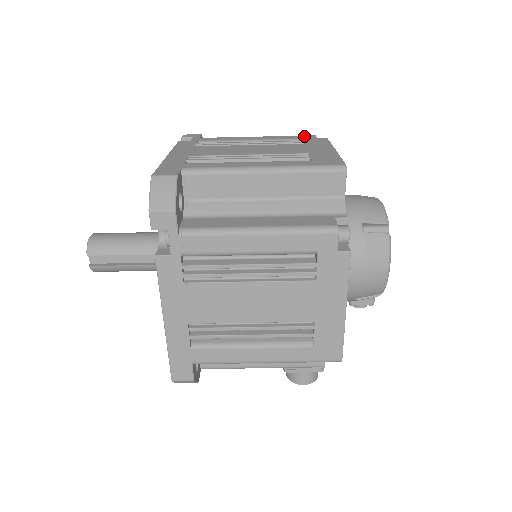
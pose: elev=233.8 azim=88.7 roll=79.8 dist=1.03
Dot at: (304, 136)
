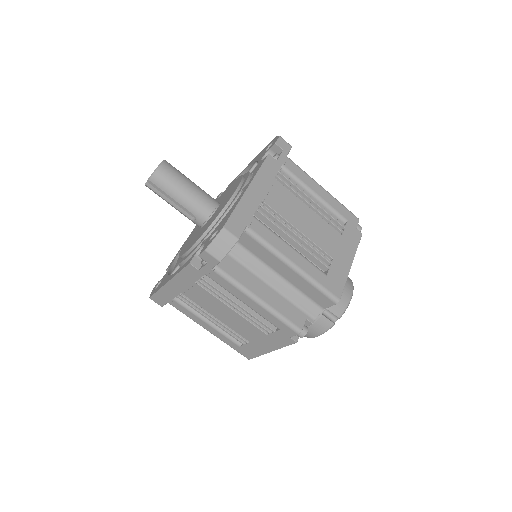
Dot at: (352, 216)
